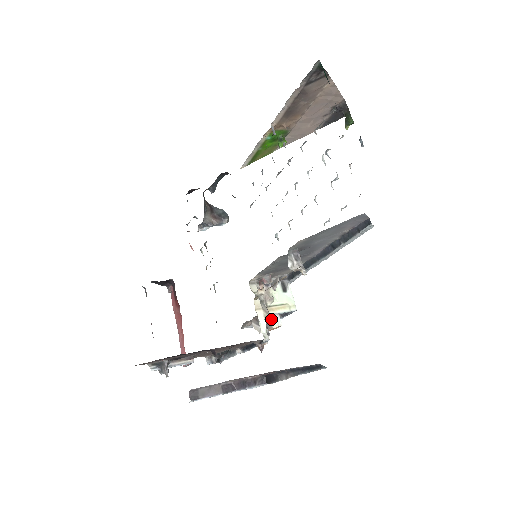
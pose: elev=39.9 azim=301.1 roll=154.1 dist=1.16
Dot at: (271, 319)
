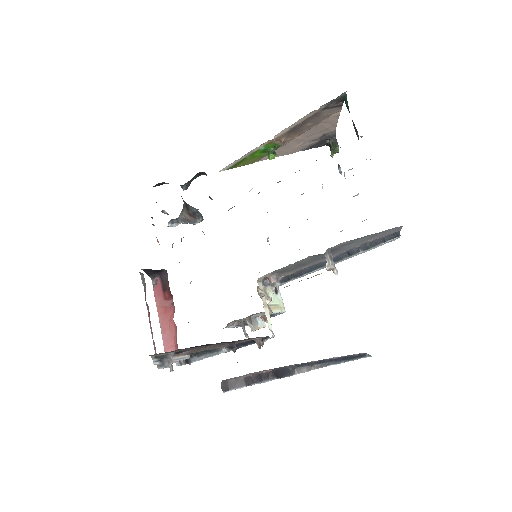
Dot at: (258, 319)
